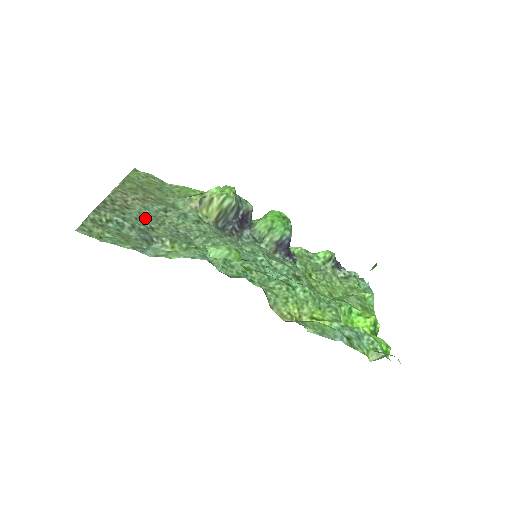
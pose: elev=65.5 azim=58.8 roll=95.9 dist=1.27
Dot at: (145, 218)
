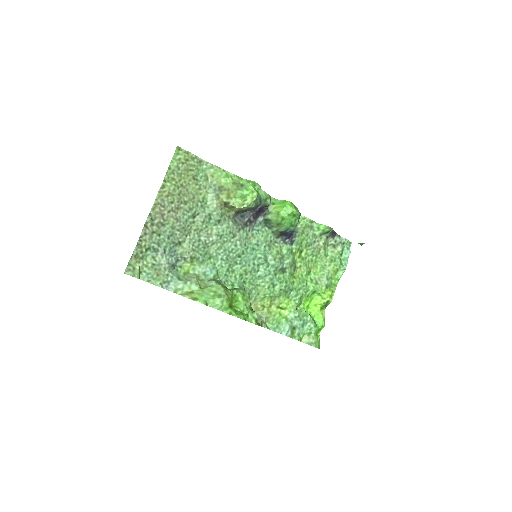
Dot at: (176, 233)
